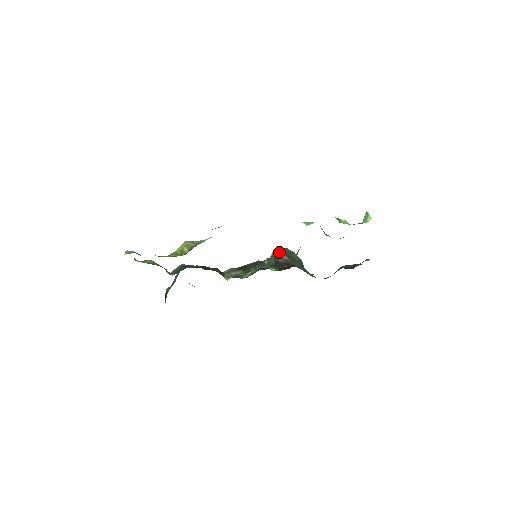
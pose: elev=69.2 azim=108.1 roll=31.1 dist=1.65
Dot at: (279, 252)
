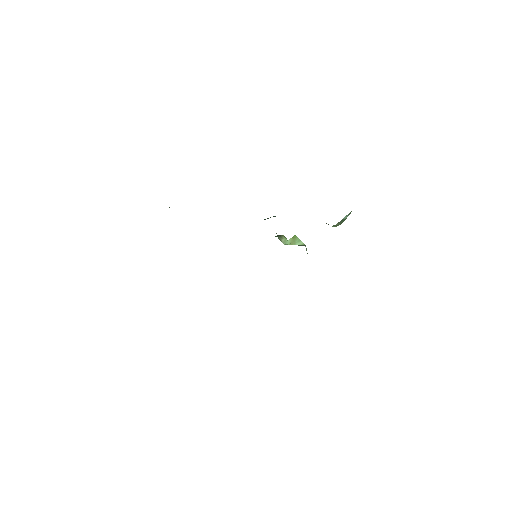
Dot at: occluded
